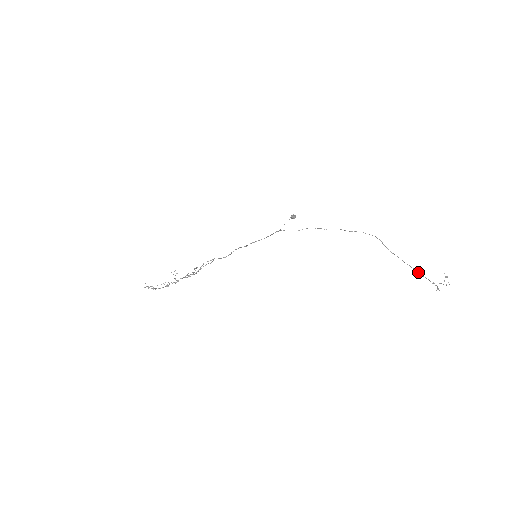
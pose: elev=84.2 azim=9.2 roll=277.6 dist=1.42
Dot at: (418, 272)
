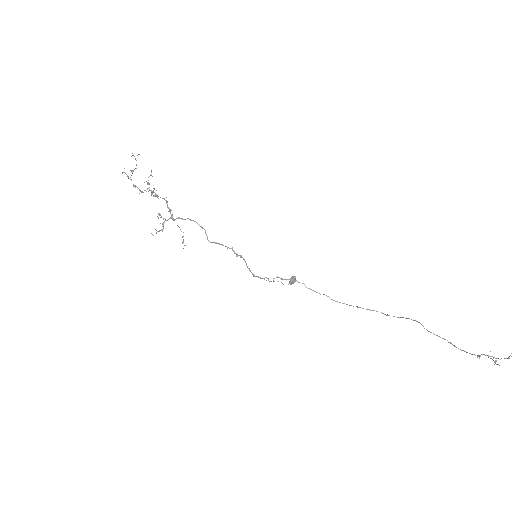
Dot at: occluded
